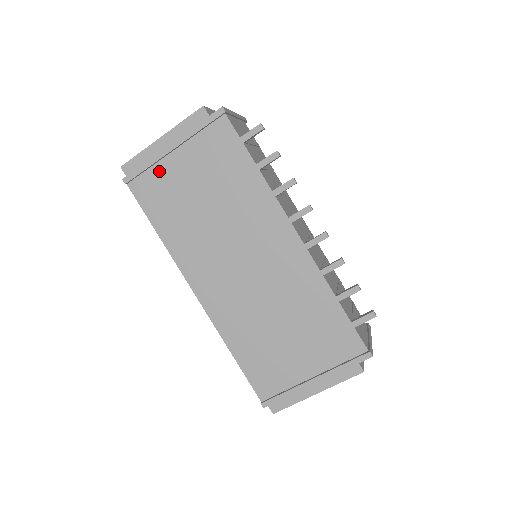
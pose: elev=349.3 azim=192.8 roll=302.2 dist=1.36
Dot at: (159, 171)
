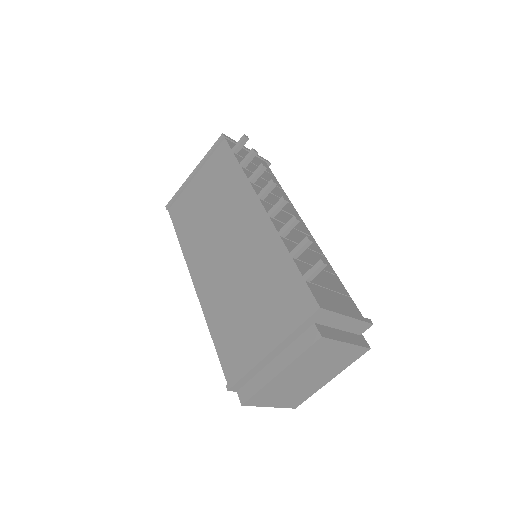
Dot at: (186, 193)
